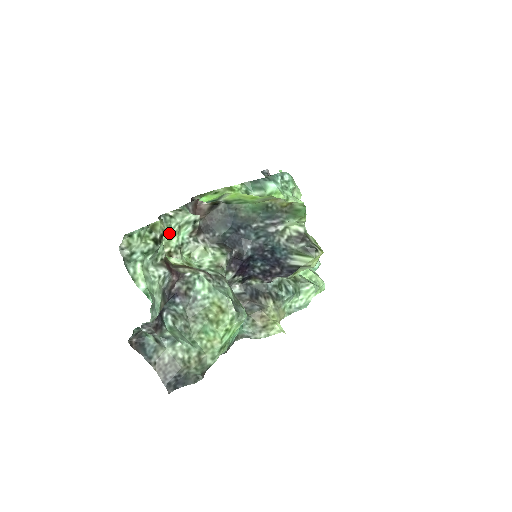
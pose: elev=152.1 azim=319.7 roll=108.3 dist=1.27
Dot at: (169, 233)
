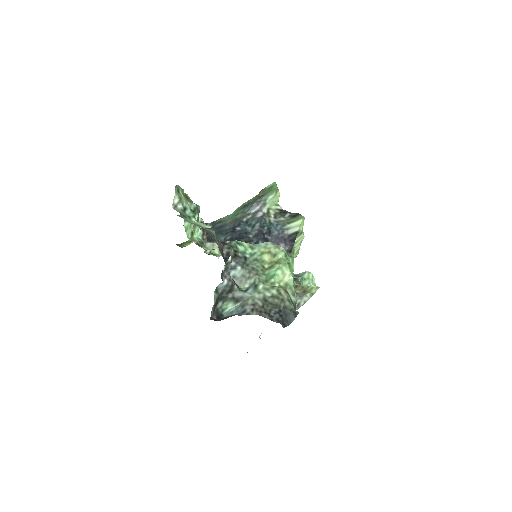
Dot at: (190, 228)
